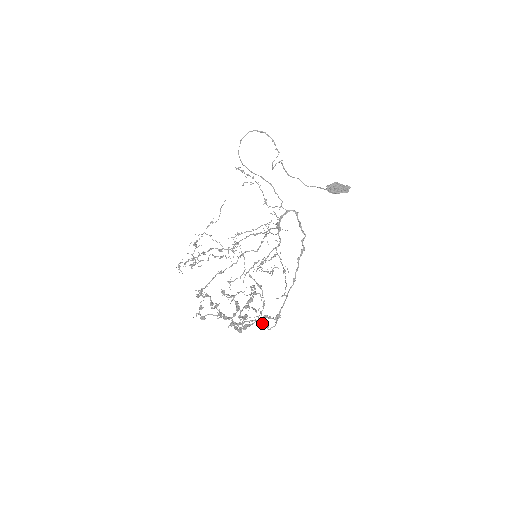
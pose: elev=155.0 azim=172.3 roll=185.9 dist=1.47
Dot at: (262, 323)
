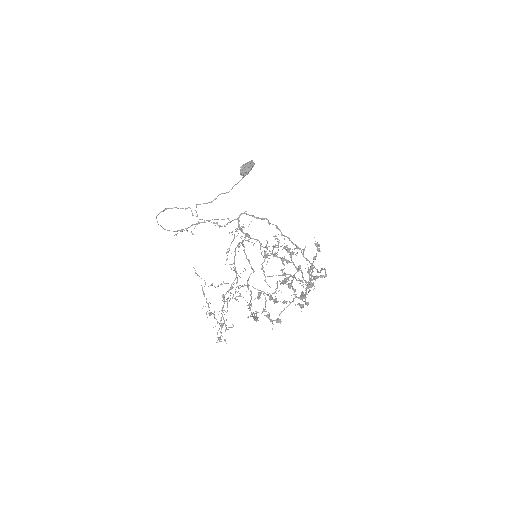
Dot at: (316, 278)
